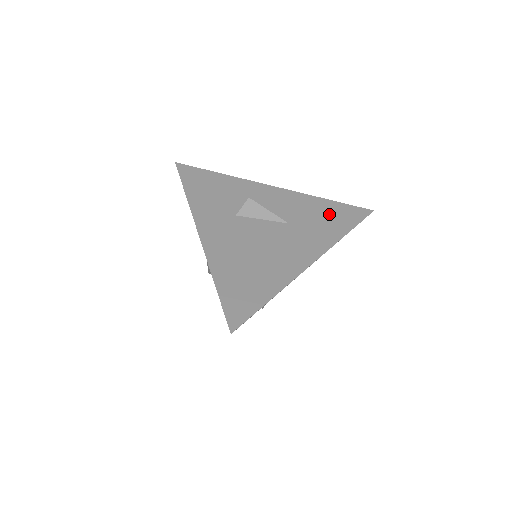
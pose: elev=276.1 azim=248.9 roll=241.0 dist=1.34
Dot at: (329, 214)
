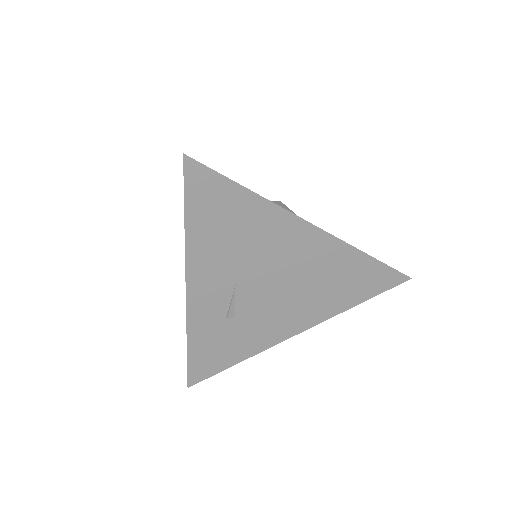
Dot at: occluded
